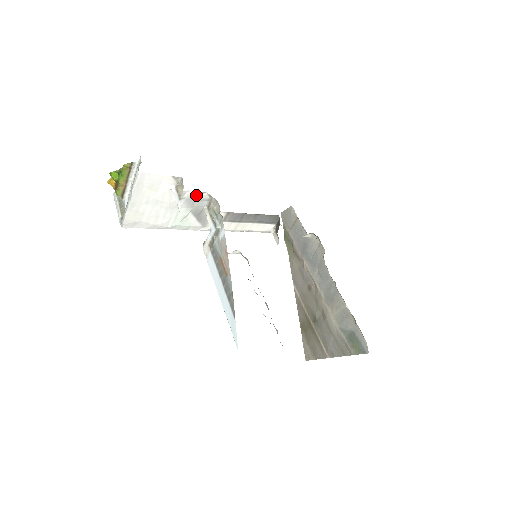
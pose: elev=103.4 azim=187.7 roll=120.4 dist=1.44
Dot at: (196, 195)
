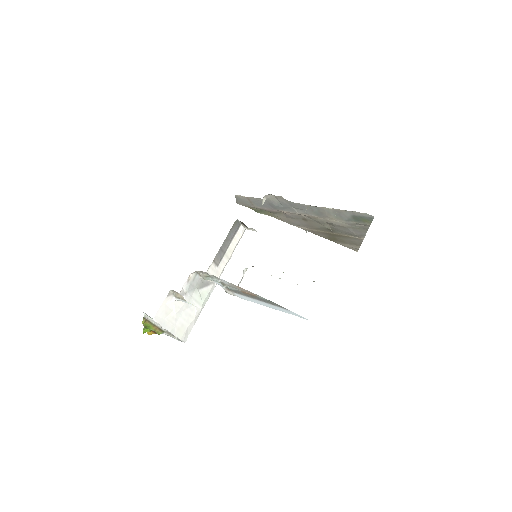
Dot at: (188, 282)
